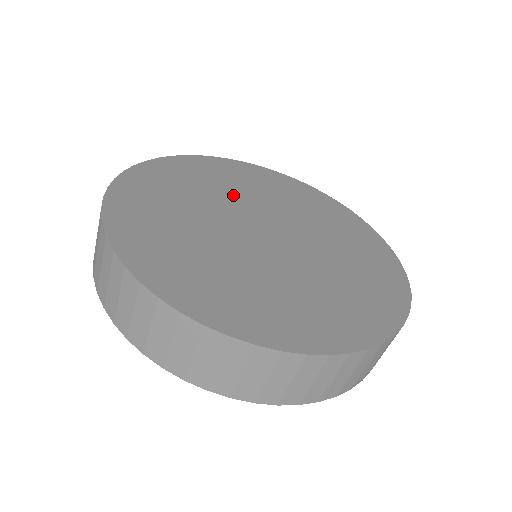
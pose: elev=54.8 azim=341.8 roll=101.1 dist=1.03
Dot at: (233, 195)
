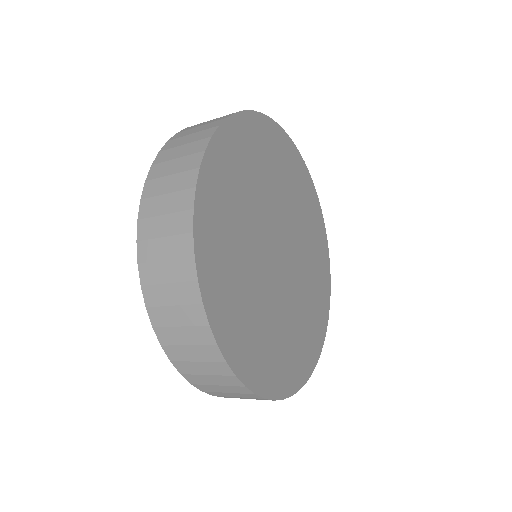
Dot at: (289, 204)
